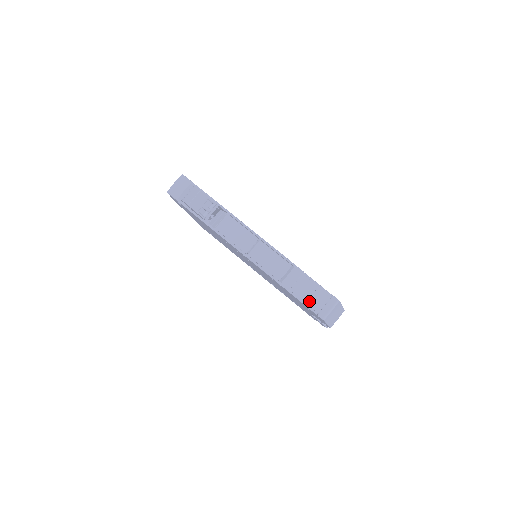
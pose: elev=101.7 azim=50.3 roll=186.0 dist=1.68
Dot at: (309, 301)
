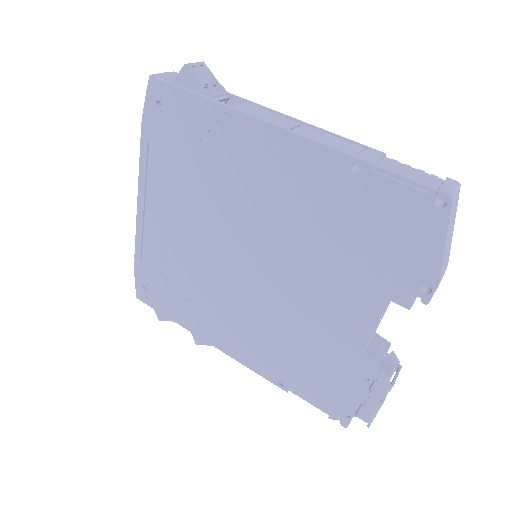
Dot at: (414, 178)
